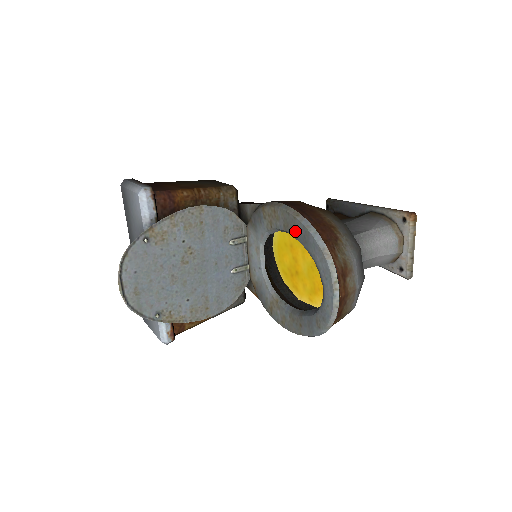
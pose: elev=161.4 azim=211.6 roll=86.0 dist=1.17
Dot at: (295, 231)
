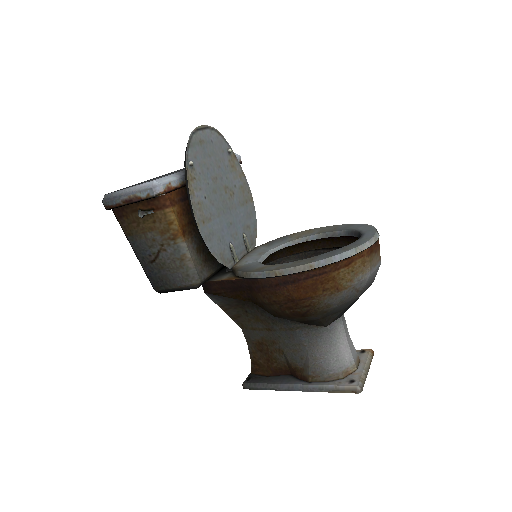
Dot at: (334, 229)
